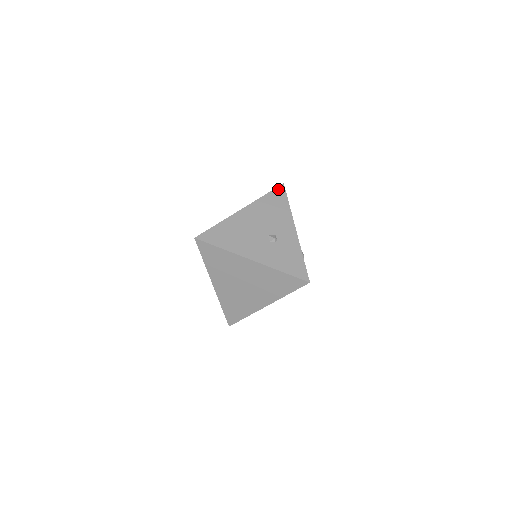
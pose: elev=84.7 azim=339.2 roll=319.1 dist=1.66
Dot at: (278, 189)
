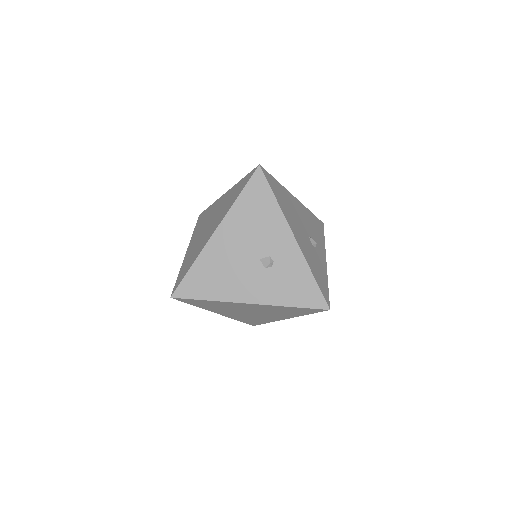
Dot at: (254, 178)
